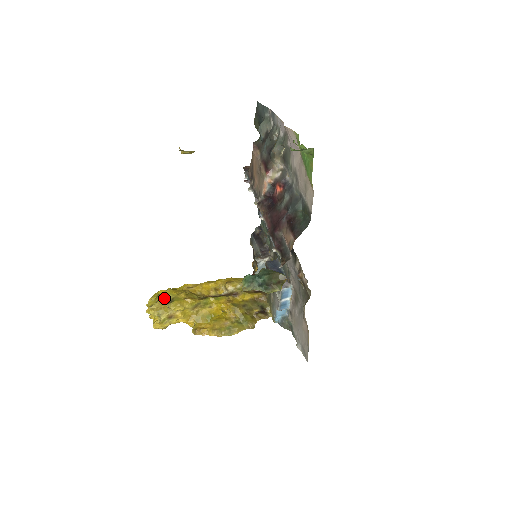
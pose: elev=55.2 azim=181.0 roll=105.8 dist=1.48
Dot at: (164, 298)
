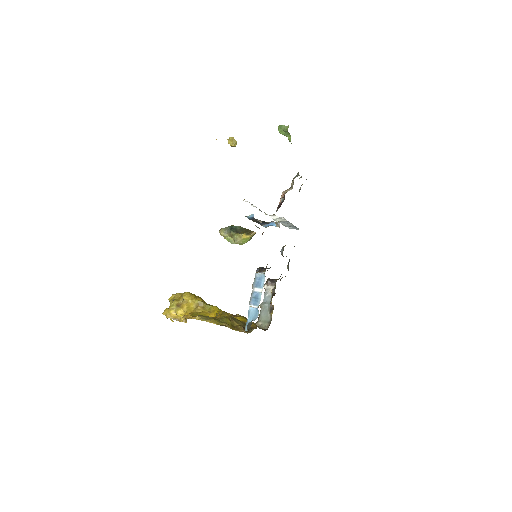
Dot at: occluded
